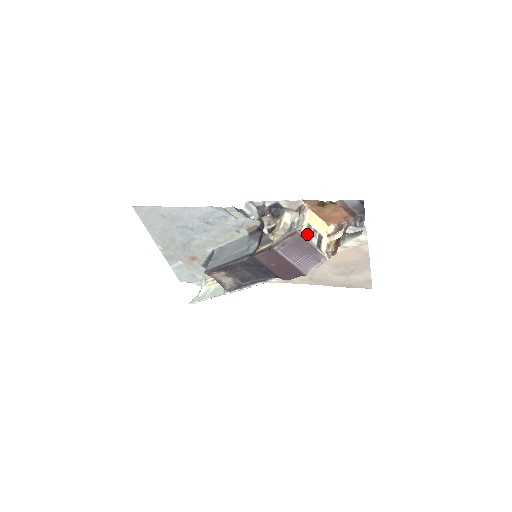
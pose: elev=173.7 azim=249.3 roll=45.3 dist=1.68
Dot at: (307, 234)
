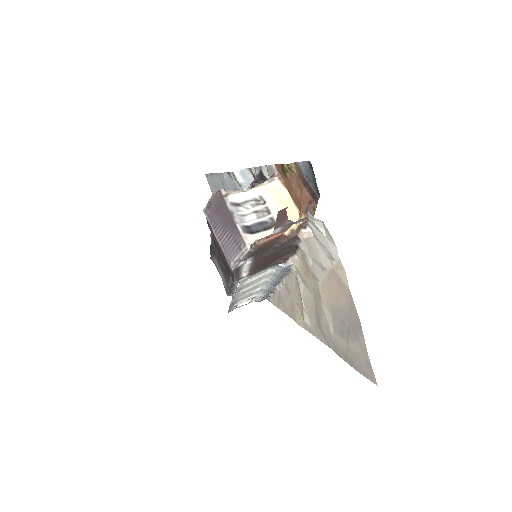
Dot at: (245, 205)
